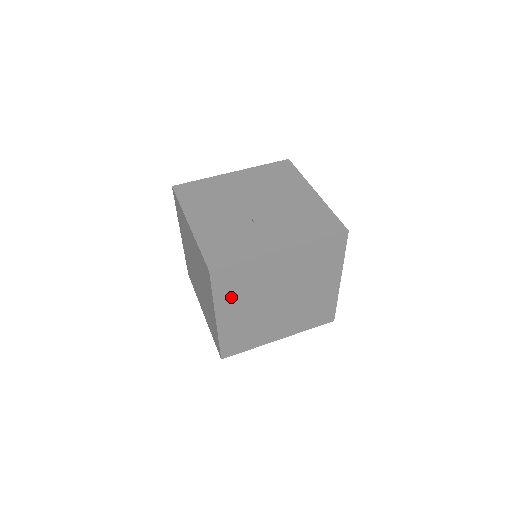
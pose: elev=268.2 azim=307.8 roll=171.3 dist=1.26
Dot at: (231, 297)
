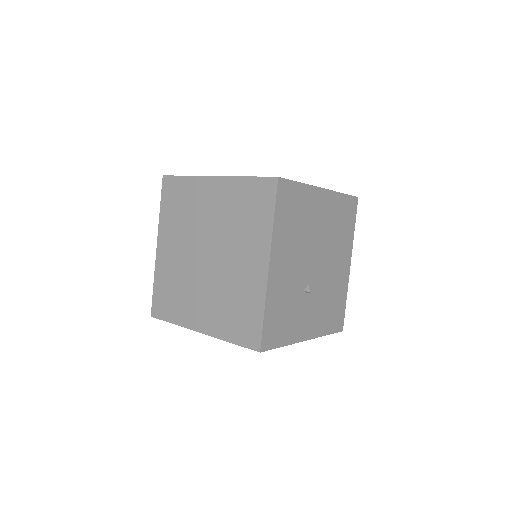
Dot at: occluded
